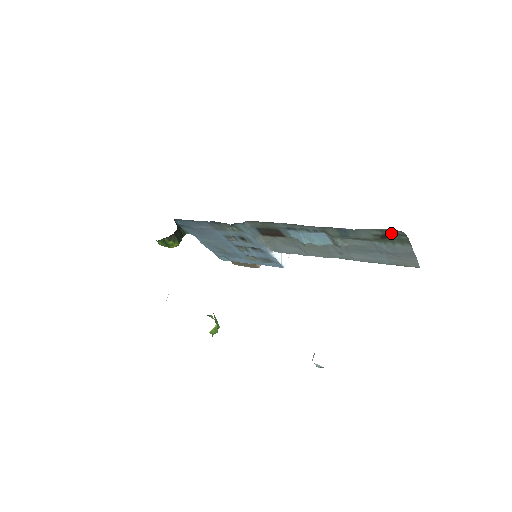
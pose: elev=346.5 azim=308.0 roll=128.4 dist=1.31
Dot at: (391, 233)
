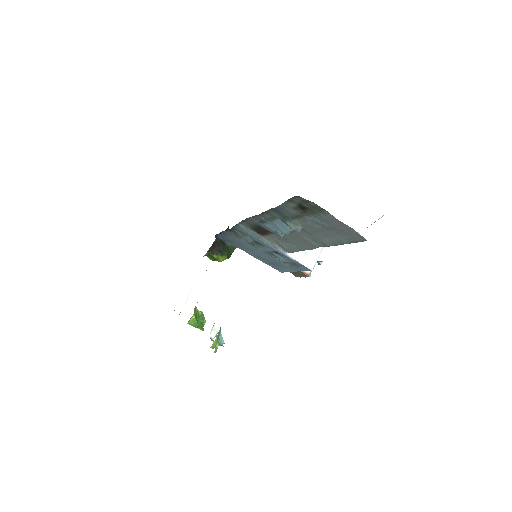
Dot at: (300, 202)
